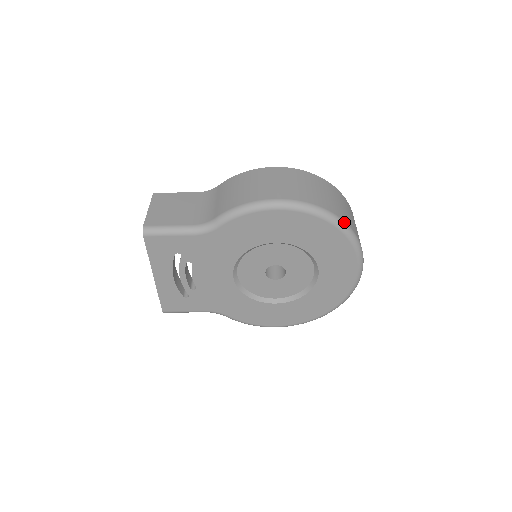
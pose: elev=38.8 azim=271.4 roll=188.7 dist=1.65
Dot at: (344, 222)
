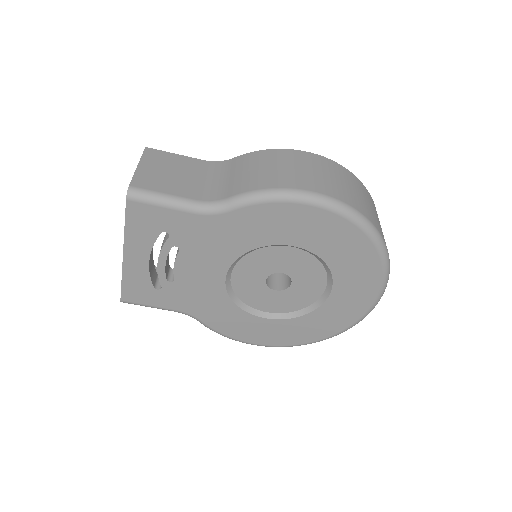
Dot at: (383, 239)
